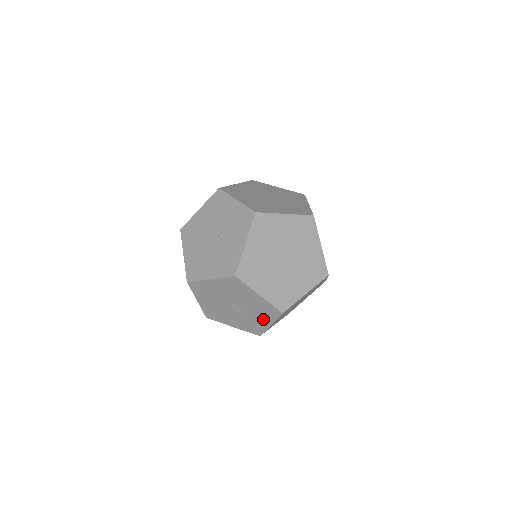
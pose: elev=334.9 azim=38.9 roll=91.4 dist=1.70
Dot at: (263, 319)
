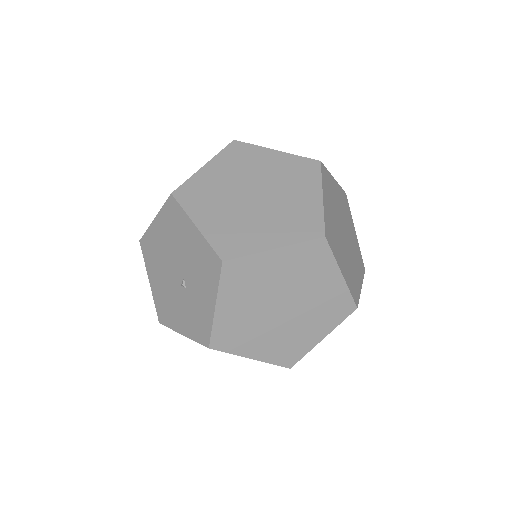
Dot at: (206, 293)
